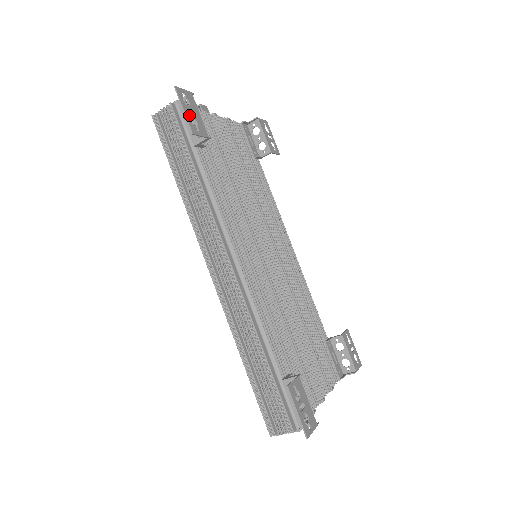
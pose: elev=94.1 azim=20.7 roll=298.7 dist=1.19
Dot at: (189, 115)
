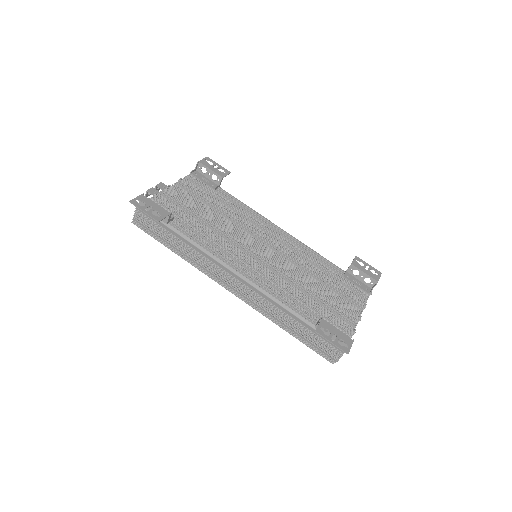
Dot at: (149, 212)
